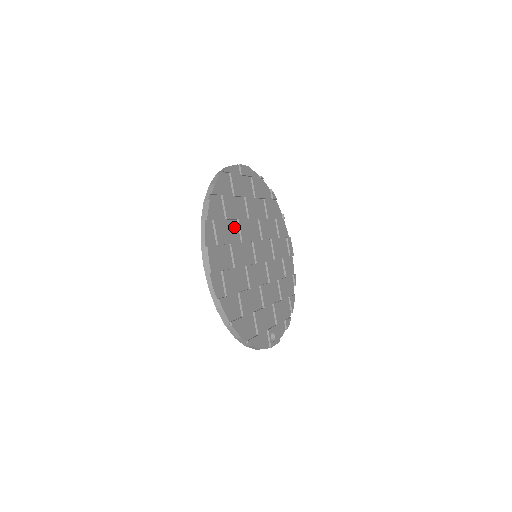
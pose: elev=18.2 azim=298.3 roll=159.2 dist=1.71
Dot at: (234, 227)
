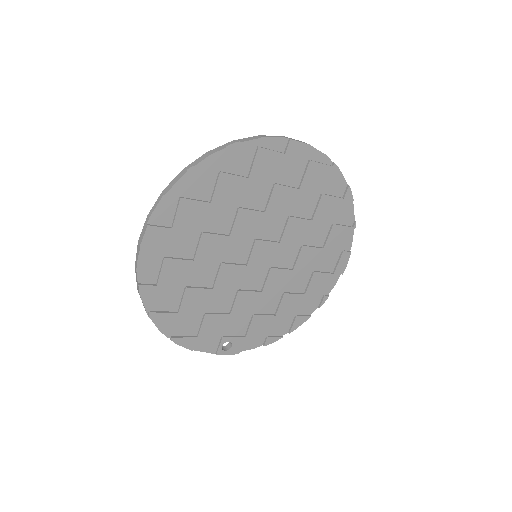
Dot at: (226, 214)
